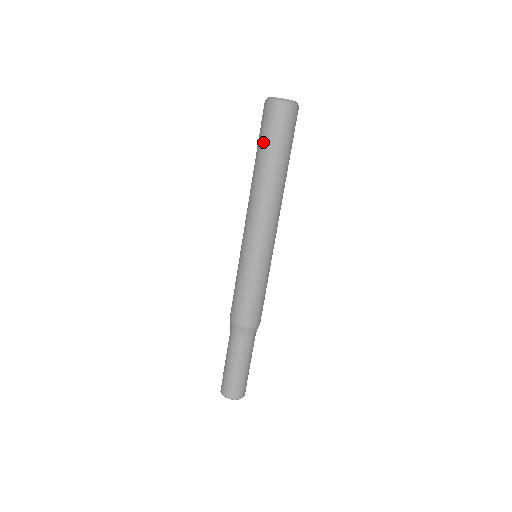
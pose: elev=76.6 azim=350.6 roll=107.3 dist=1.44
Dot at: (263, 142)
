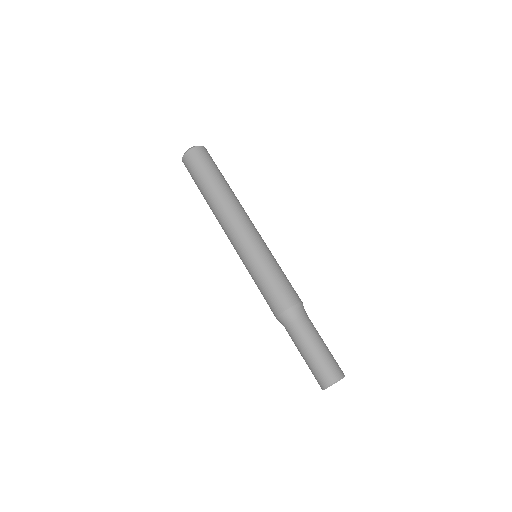
Dot at: (199, 179)
